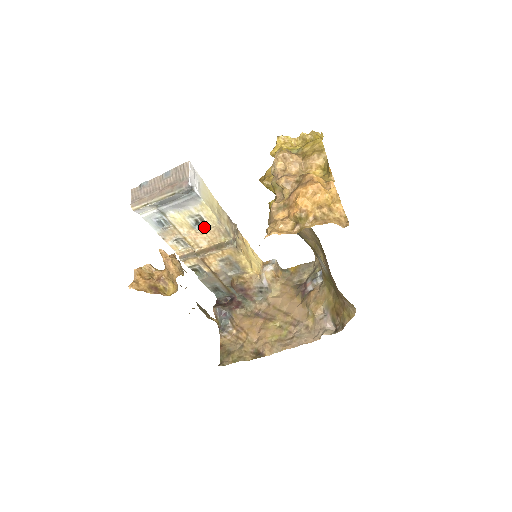
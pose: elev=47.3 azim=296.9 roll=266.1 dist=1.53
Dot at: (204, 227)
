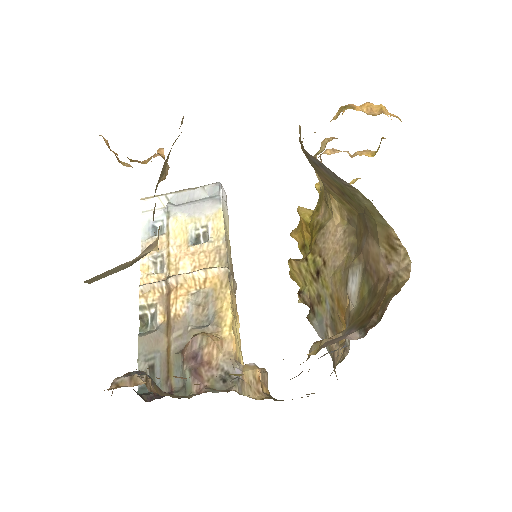
Dot at: (202, 244)
